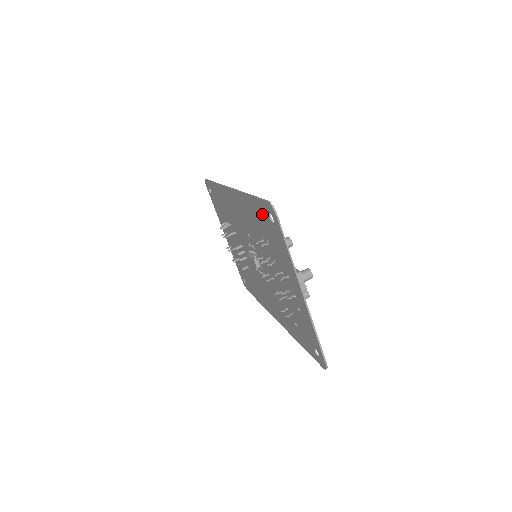
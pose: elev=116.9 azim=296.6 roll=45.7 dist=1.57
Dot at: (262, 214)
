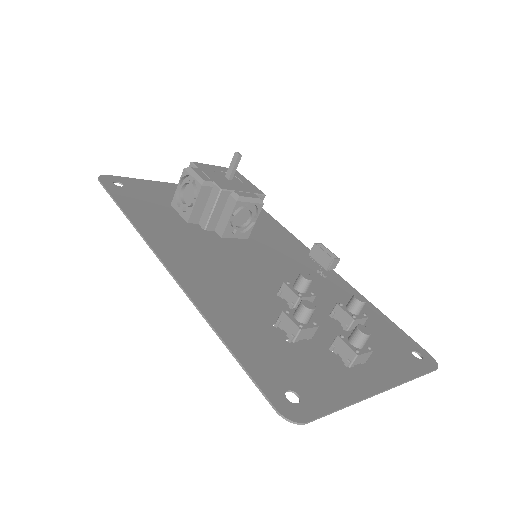
Dot at: (266, 367)
